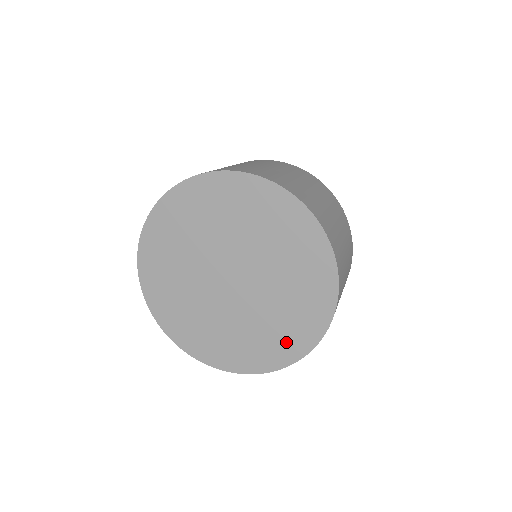
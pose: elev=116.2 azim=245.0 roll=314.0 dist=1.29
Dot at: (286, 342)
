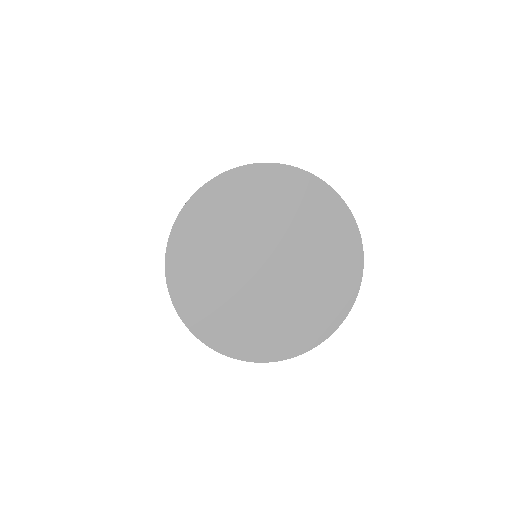
Dot at: (340, 287)
